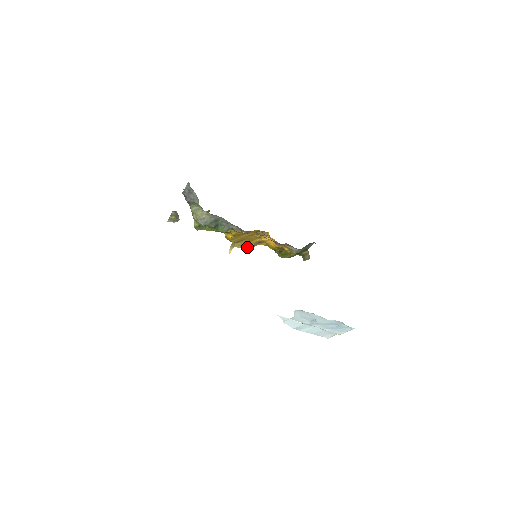
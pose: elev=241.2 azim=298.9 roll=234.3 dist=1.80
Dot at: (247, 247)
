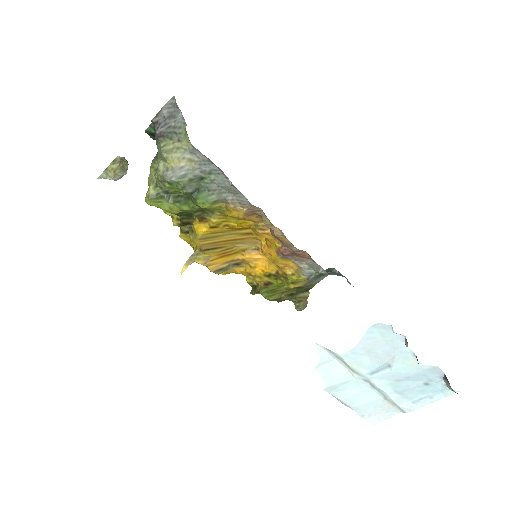
Dot at: (214, 267)
